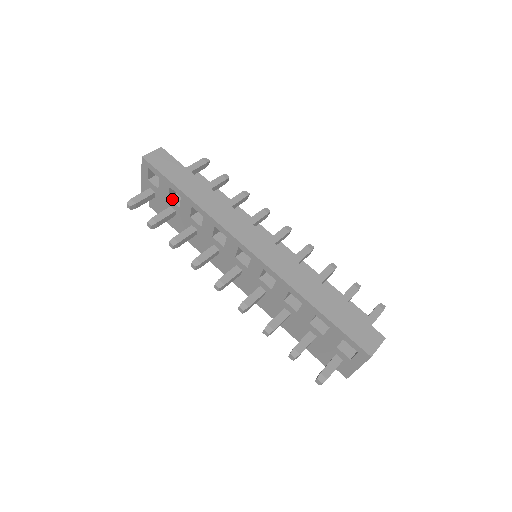
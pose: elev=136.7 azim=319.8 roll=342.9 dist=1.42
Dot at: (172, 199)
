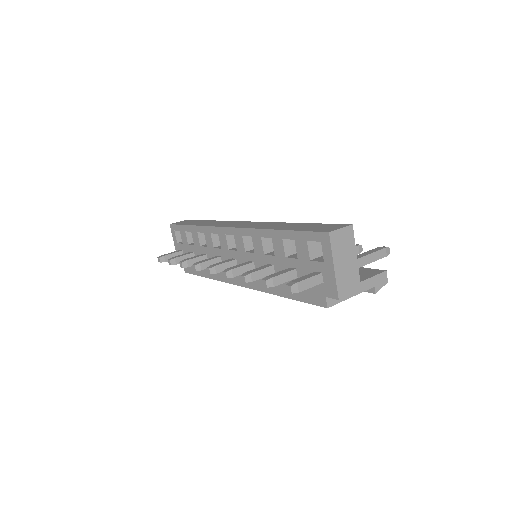
Dot at: (191, 244)
